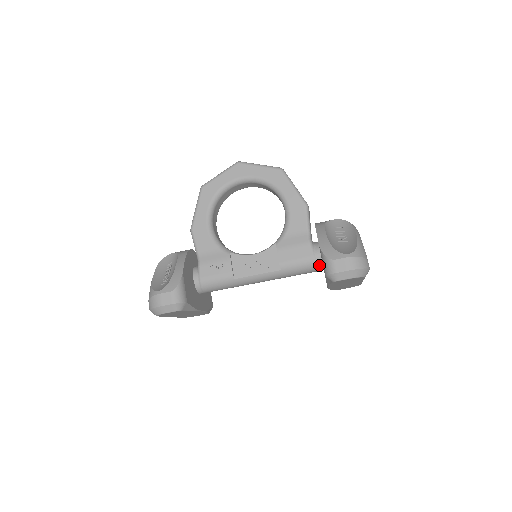
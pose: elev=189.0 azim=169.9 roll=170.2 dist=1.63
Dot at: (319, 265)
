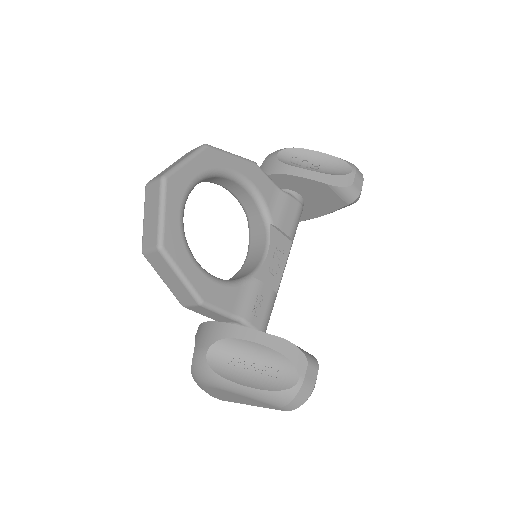
Dot at: occluded
